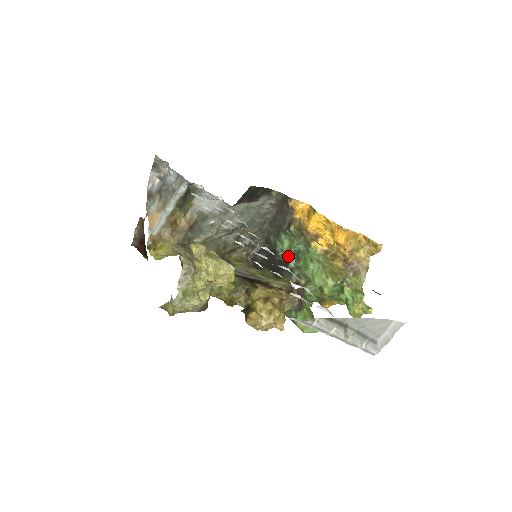
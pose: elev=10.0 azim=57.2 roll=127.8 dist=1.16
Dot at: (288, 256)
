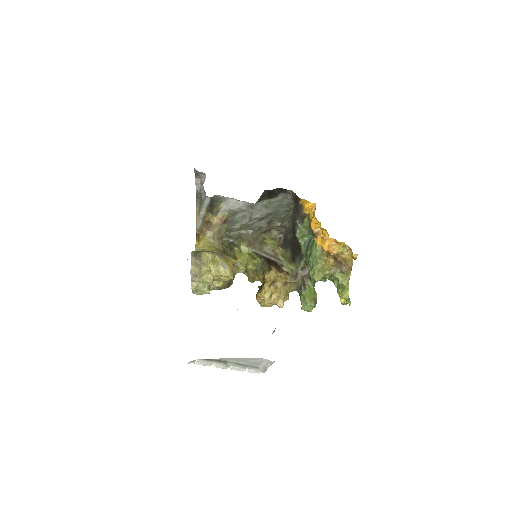
Dot at: (301, 244)
